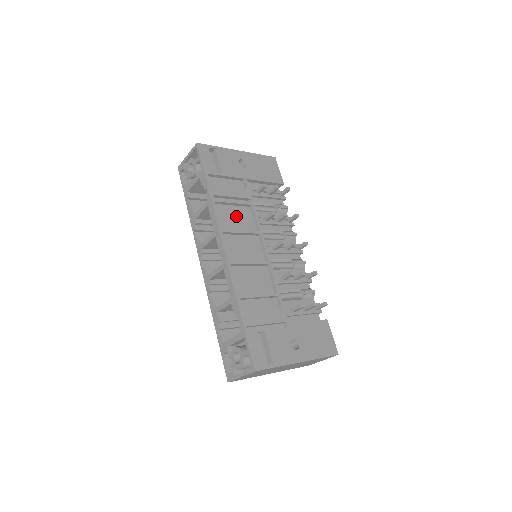
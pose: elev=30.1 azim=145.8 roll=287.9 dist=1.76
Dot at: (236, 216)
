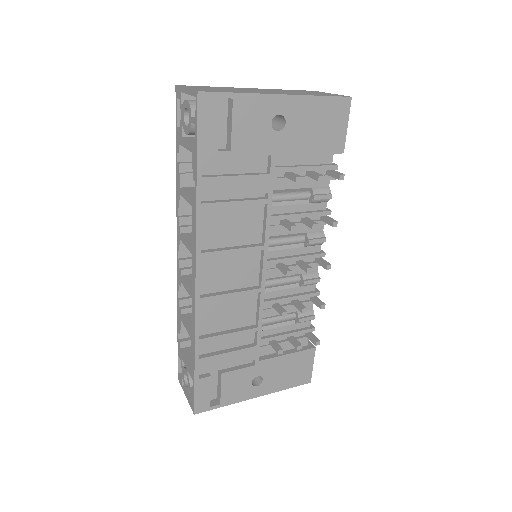
Dot at: (235, 222)
